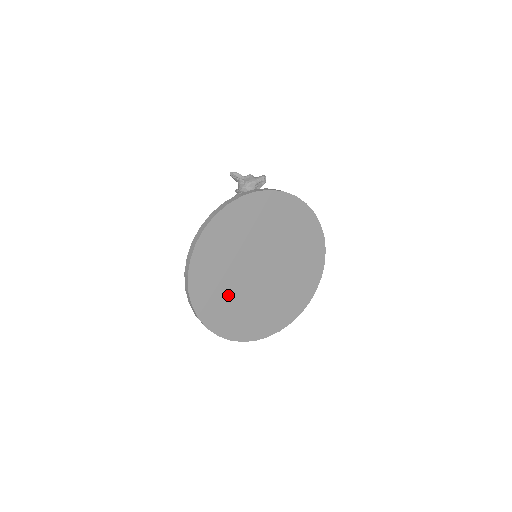
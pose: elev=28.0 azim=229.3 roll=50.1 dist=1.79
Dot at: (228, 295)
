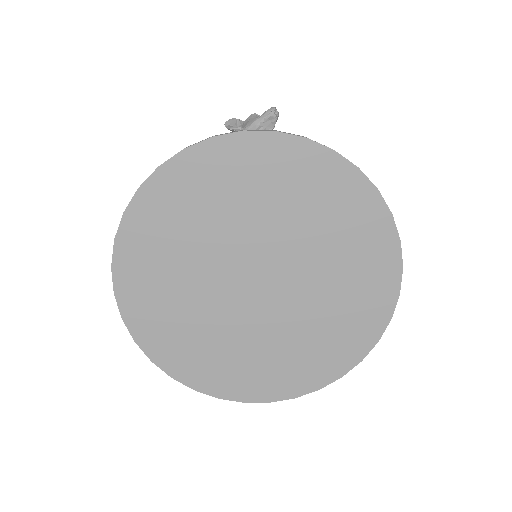
Dot at: (209, 334)
